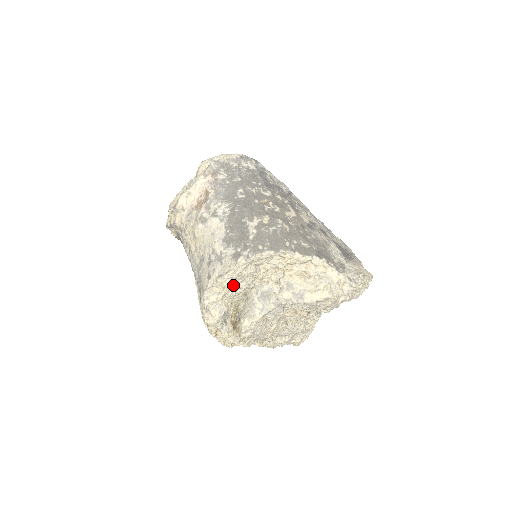
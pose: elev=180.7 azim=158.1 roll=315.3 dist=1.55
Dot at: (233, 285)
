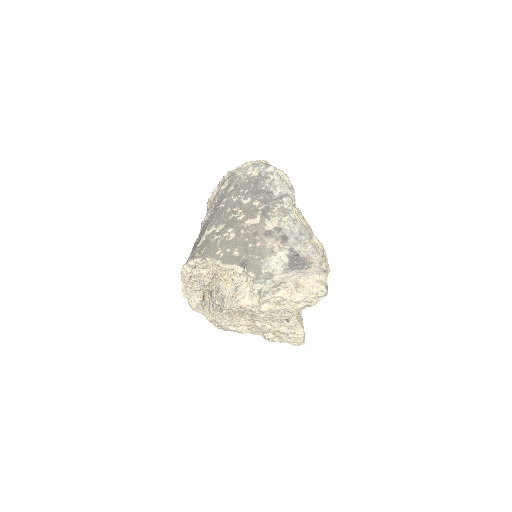
Dot at: (195, 282)
